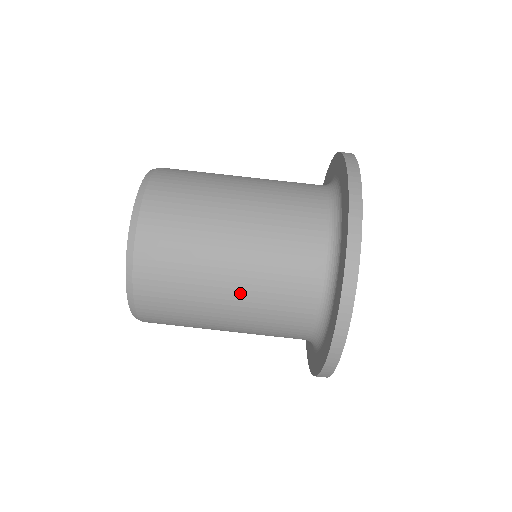
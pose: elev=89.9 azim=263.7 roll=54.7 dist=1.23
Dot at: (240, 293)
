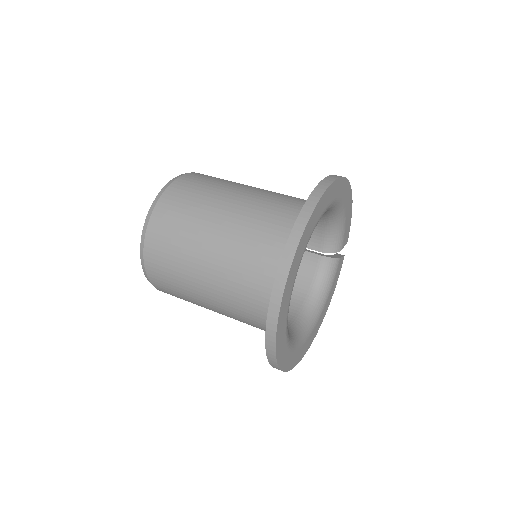
Dot at: (216, 262)
